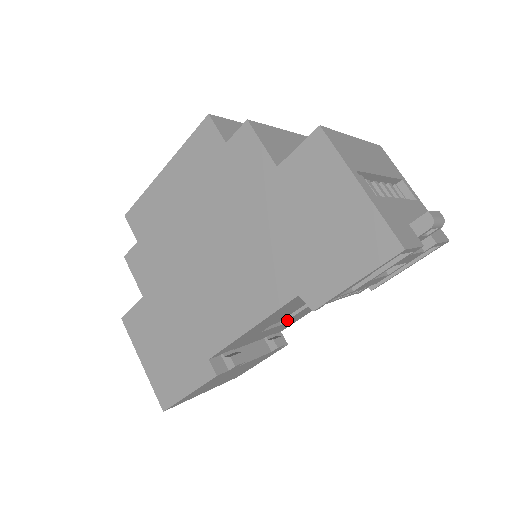
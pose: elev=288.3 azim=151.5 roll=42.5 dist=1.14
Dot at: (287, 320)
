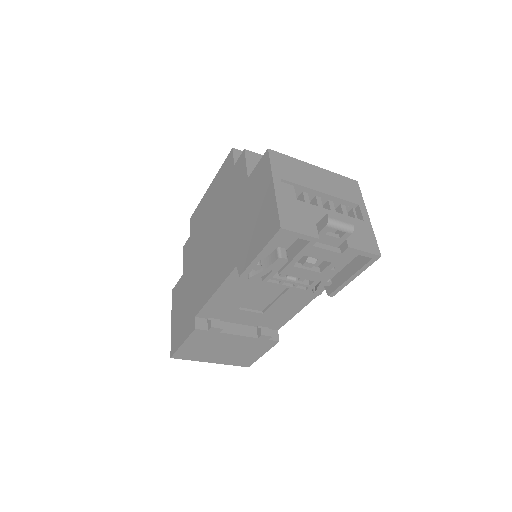
Dot at: (266, 310)
